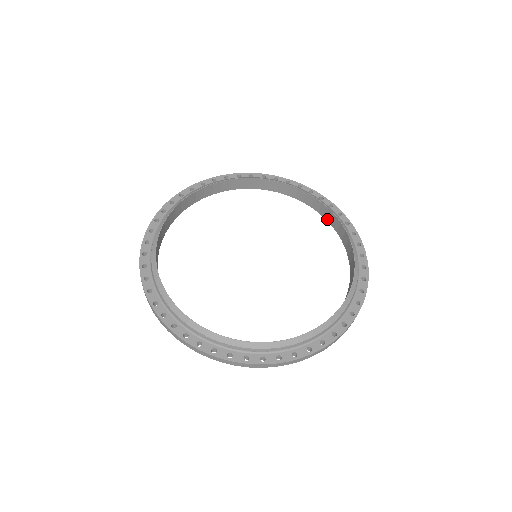
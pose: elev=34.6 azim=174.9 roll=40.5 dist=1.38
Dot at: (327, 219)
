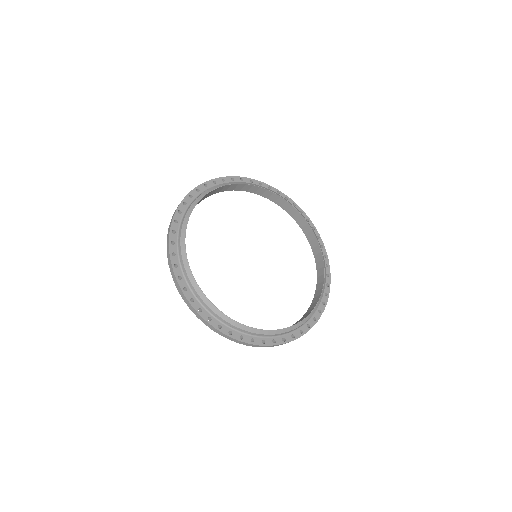
Dot at: (318, 272)
